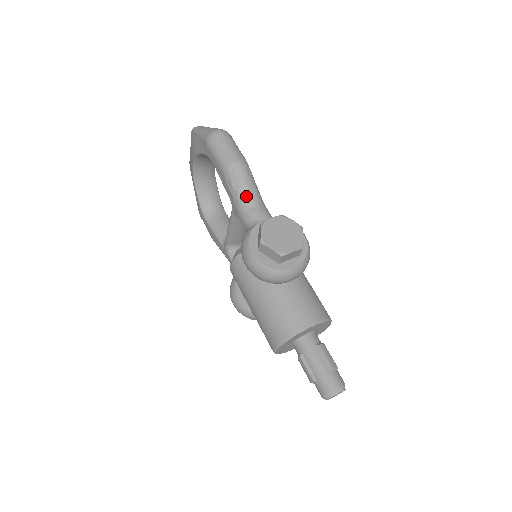
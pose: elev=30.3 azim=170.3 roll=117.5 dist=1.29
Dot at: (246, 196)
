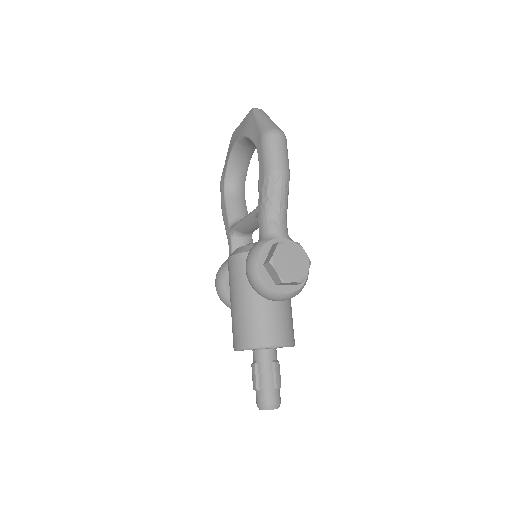
Dot at: (275, 207)
